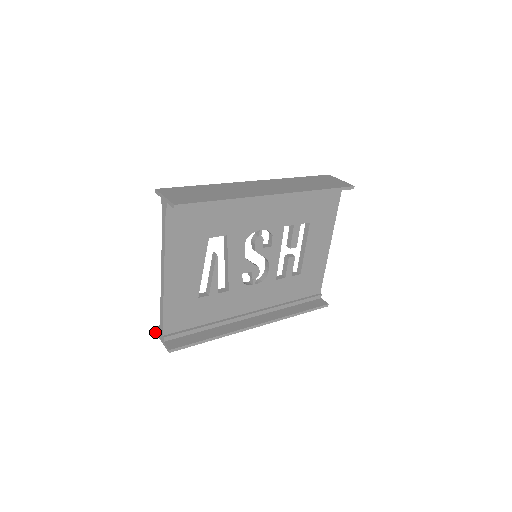
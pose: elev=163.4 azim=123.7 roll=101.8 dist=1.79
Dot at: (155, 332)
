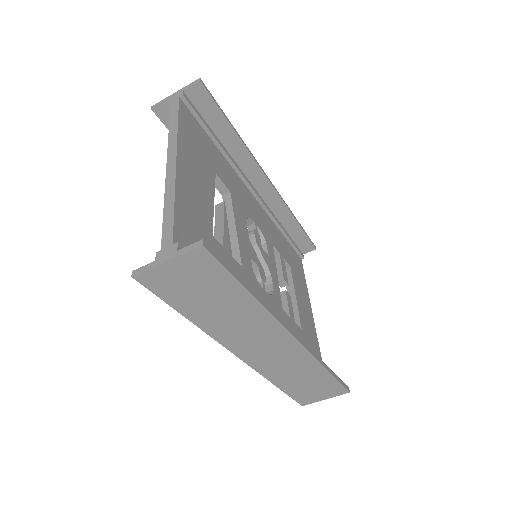
Dot at: (140, 271)
